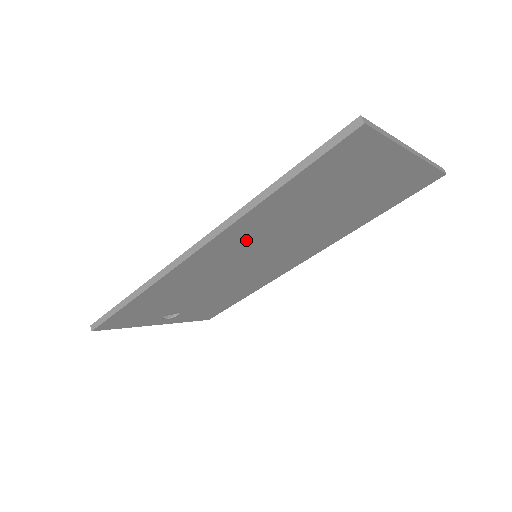
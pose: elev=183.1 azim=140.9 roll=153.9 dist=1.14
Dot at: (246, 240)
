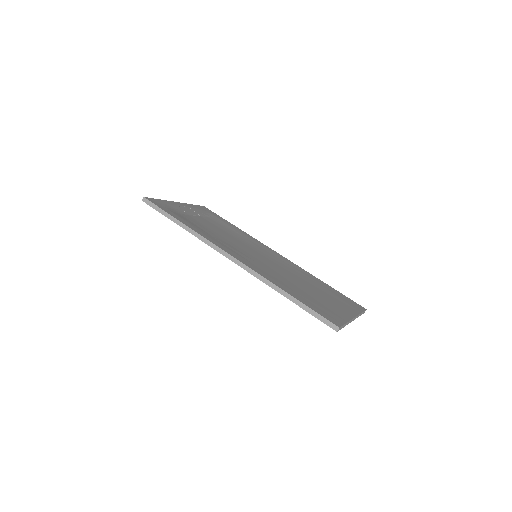
Dot at: occluded
